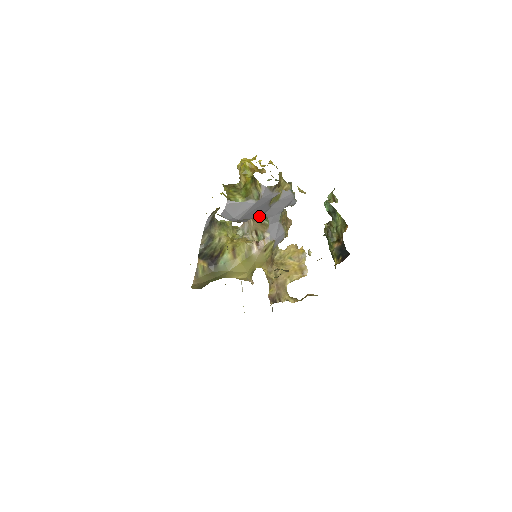
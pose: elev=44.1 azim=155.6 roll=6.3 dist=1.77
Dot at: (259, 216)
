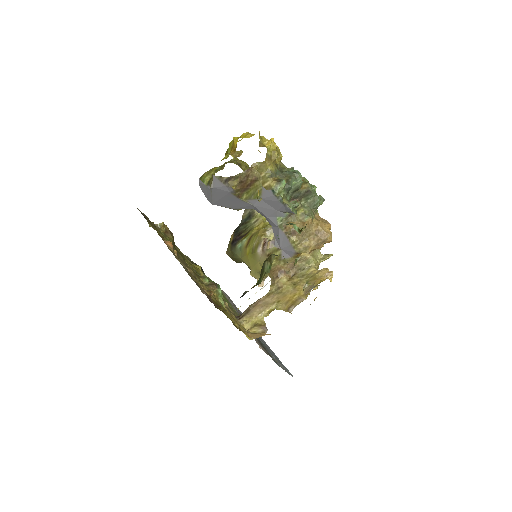
Dot at: occluded
